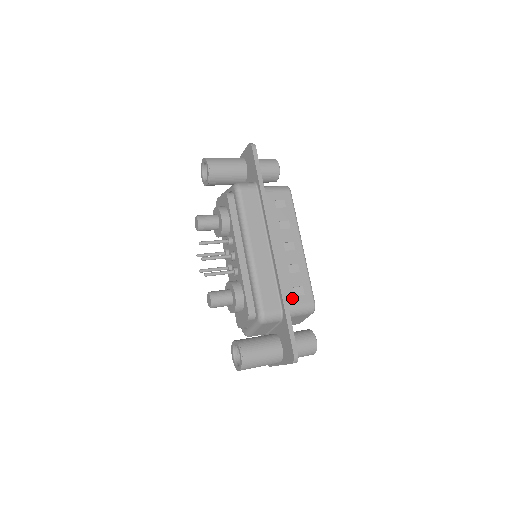
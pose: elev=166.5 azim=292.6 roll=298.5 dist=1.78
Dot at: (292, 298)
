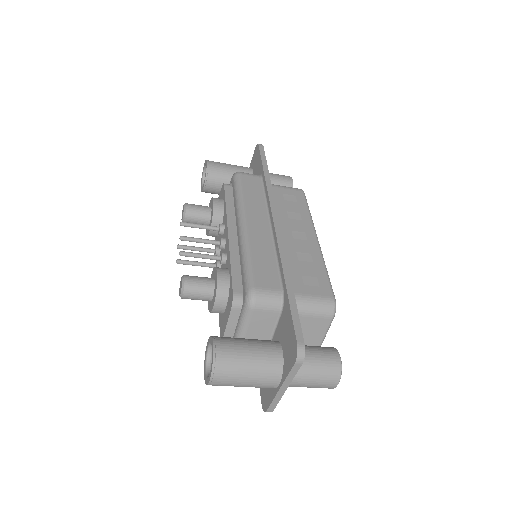
Dot at: (300, 286)
